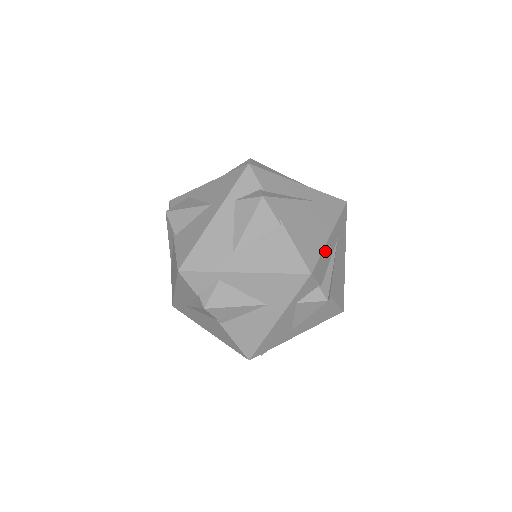
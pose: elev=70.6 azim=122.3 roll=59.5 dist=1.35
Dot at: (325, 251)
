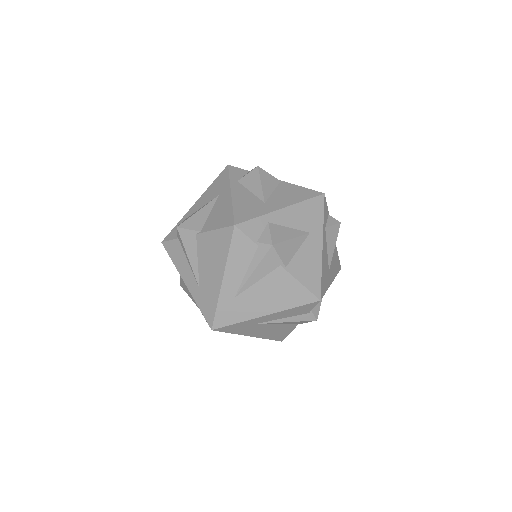
Dot at: occluded
